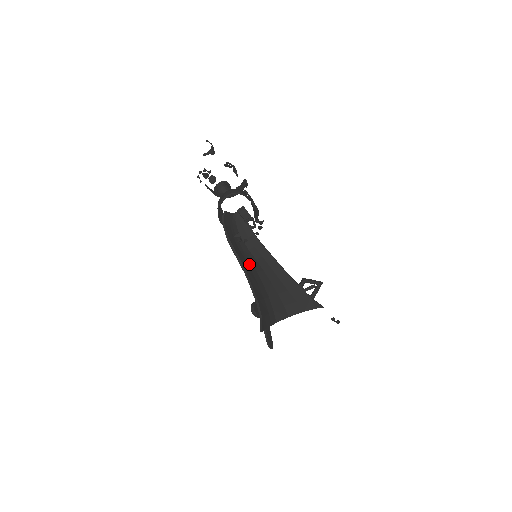
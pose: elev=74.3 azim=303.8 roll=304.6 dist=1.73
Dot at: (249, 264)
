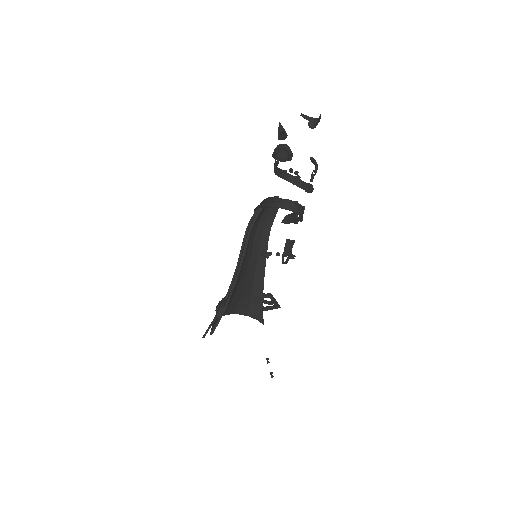
Dot at: (245, 258)
